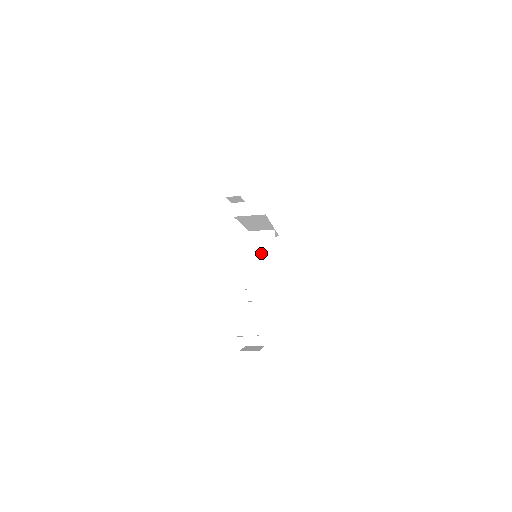
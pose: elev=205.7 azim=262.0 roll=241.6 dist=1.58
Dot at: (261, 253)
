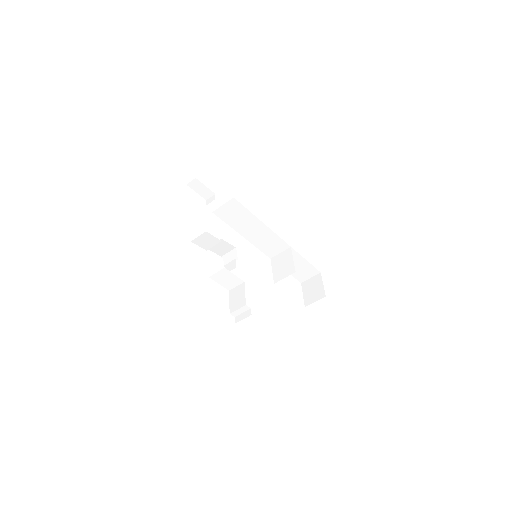
Dot at: (281, 271)
